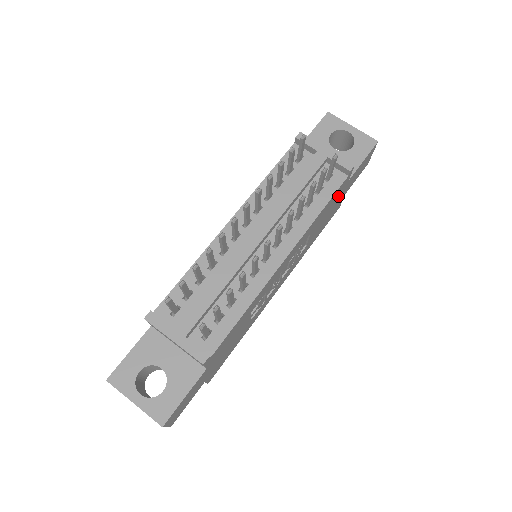
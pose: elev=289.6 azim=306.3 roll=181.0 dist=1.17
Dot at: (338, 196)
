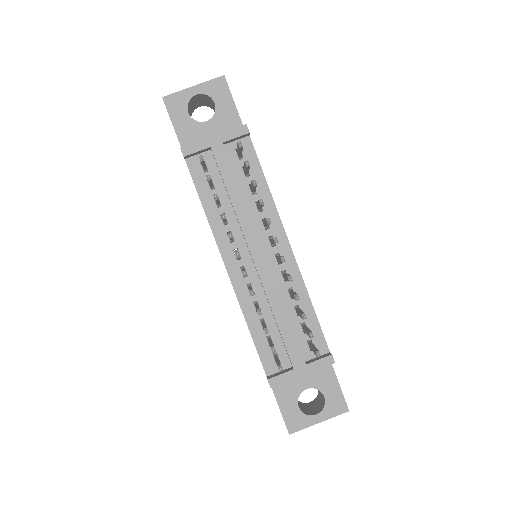
Dot at: occluded
